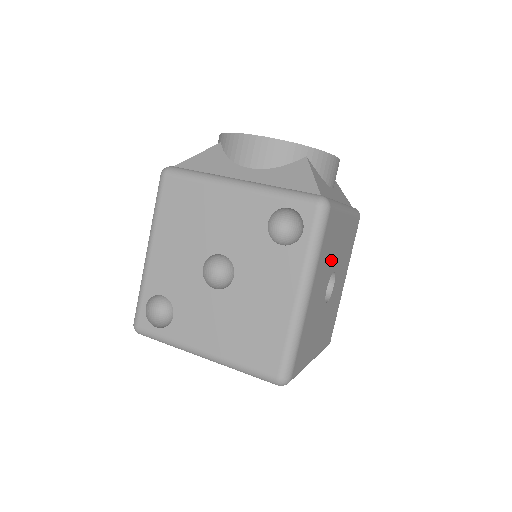
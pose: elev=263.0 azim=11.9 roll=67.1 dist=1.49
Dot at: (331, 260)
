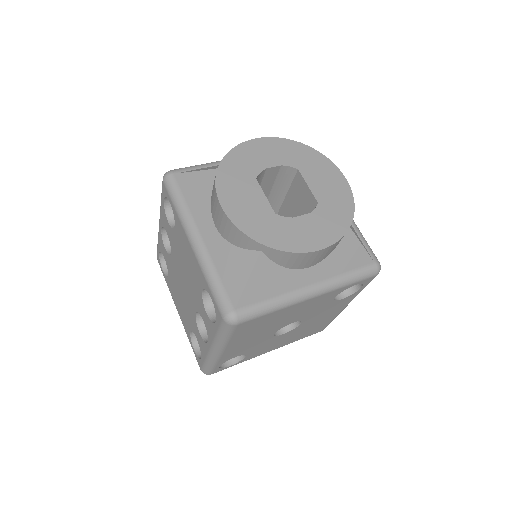
Dot at: occluded
